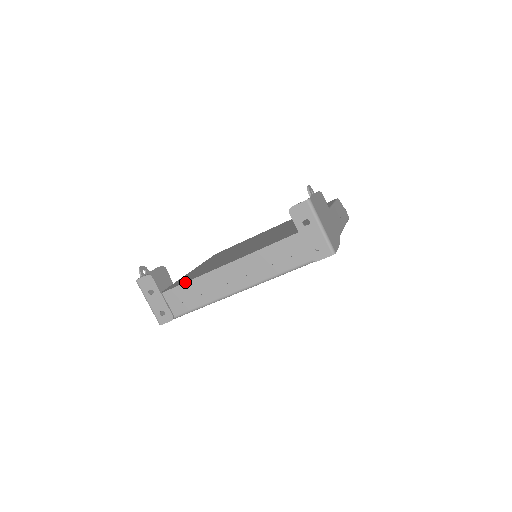
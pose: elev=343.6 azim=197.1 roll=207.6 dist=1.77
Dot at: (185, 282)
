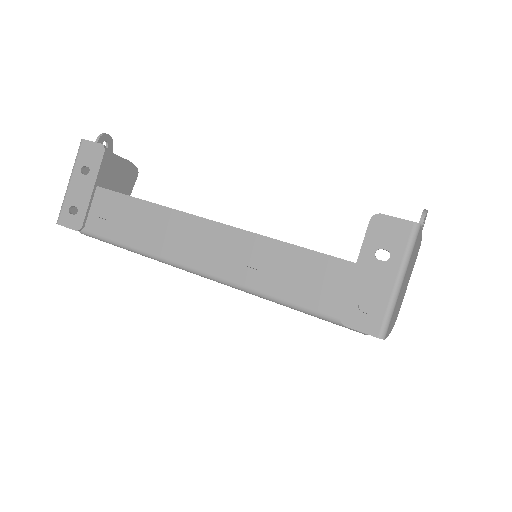
Dot at: occluded
